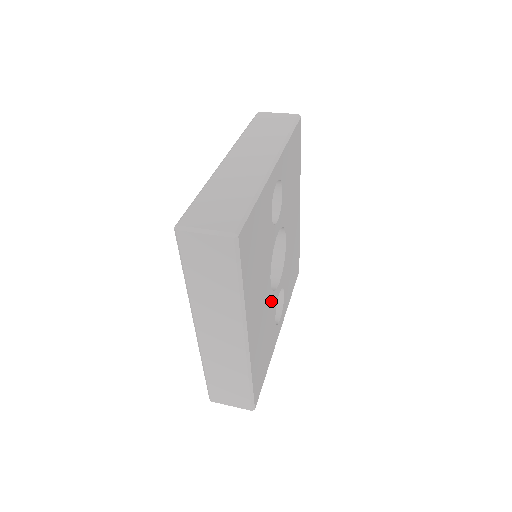
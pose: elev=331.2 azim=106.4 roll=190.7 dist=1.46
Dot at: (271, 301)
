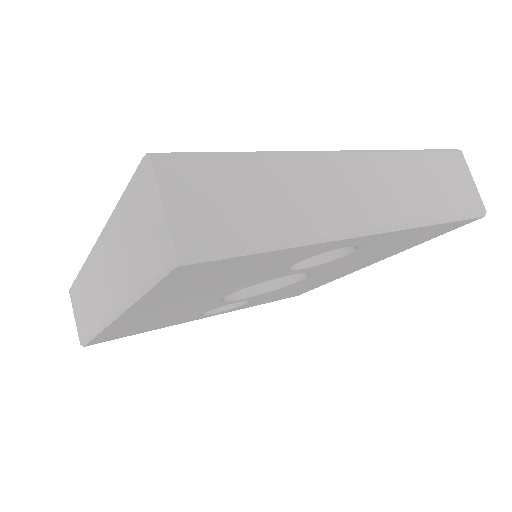
Dot at: (209, 305)
